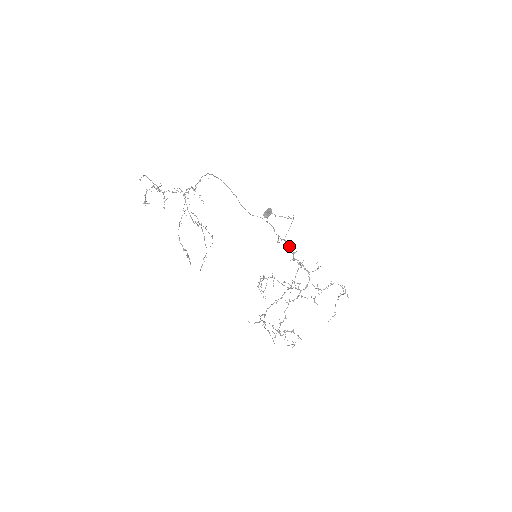
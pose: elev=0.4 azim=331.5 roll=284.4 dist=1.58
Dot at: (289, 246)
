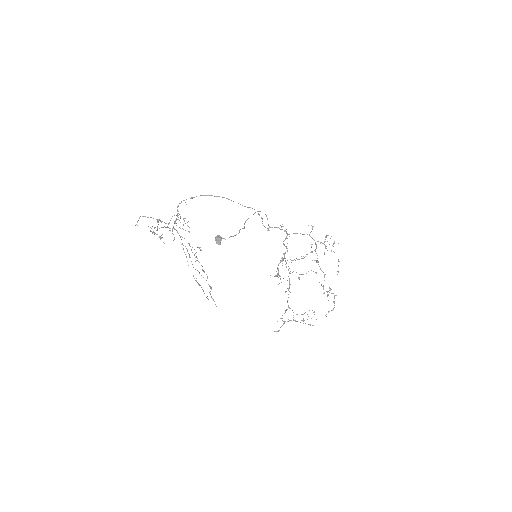
Dot at: occluded
